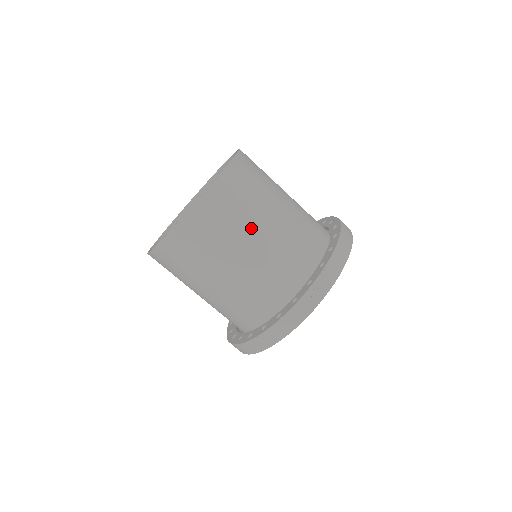
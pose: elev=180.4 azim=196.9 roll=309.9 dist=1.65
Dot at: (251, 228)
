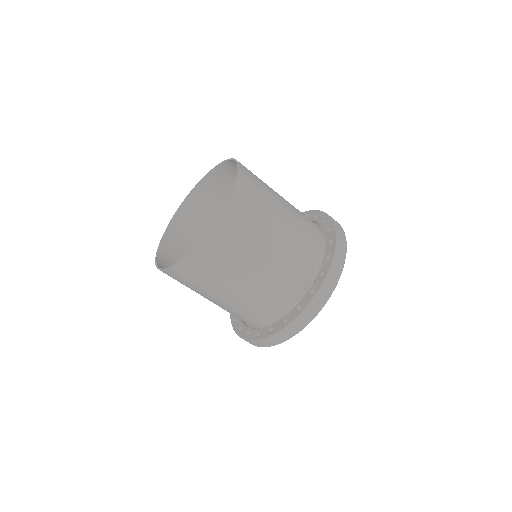
Dot at: (276, 196)
